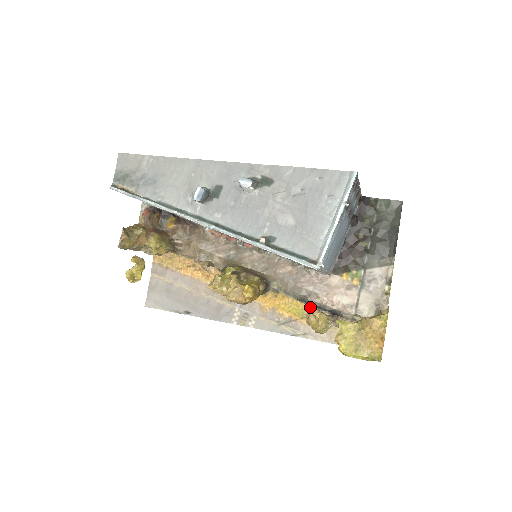
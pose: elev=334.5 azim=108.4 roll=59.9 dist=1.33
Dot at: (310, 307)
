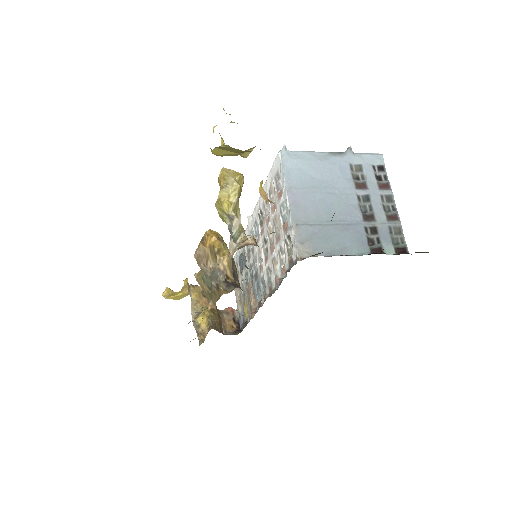
Dot at: occluded
